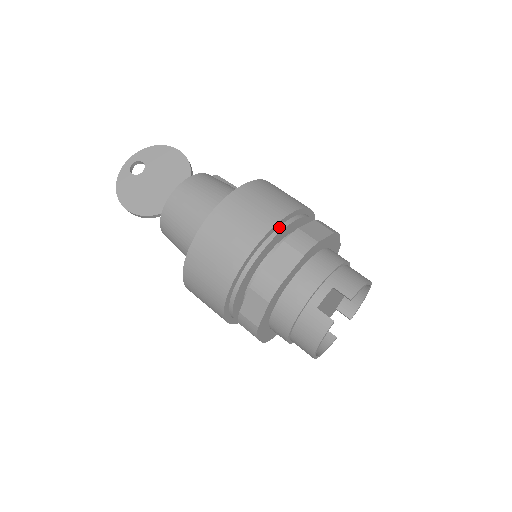
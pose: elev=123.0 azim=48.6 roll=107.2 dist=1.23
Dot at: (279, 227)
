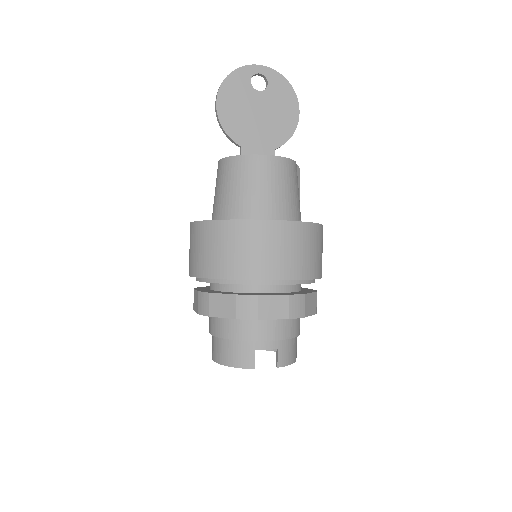
Dot at: (297, 280)
